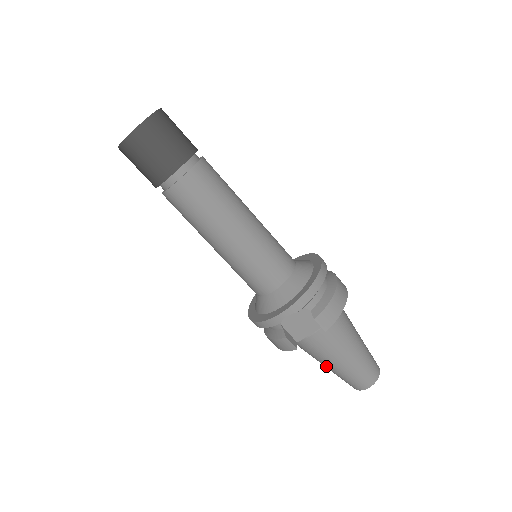
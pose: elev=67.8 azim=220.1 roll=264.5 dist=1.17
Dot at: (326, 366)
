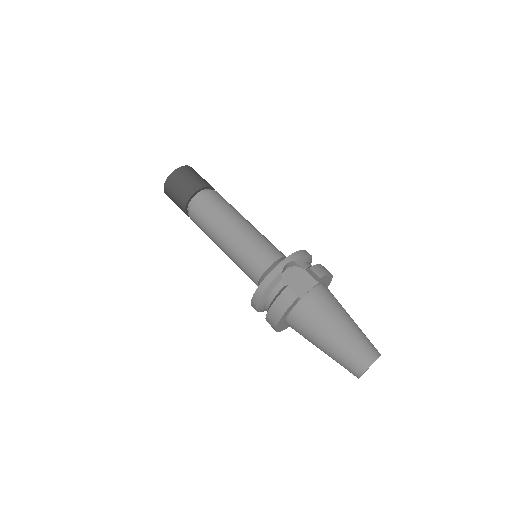
Dot at: (328, 340)
